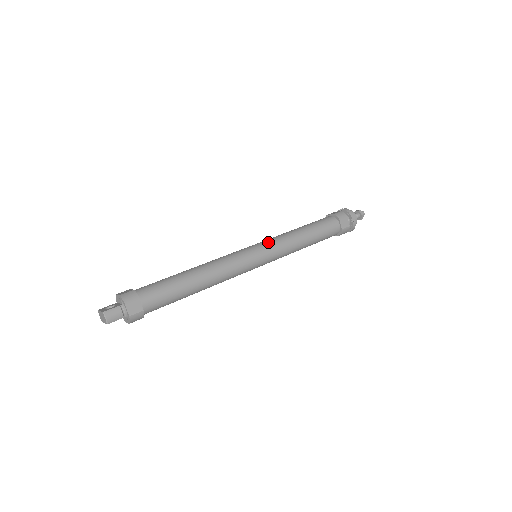
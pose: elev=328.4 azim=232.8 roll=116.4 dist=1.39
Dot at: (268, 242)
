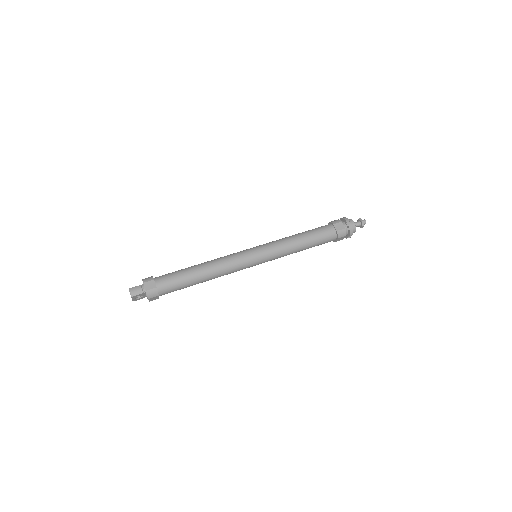
Dot at: (264, 244)
